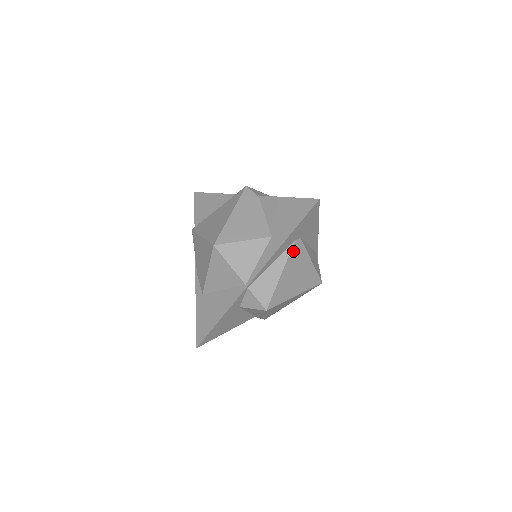
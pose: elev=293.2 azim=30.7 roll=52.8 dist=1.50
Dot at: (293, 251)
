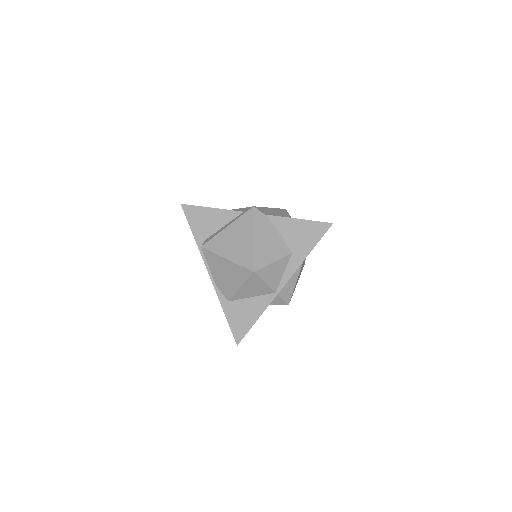
Dot at: occluded
